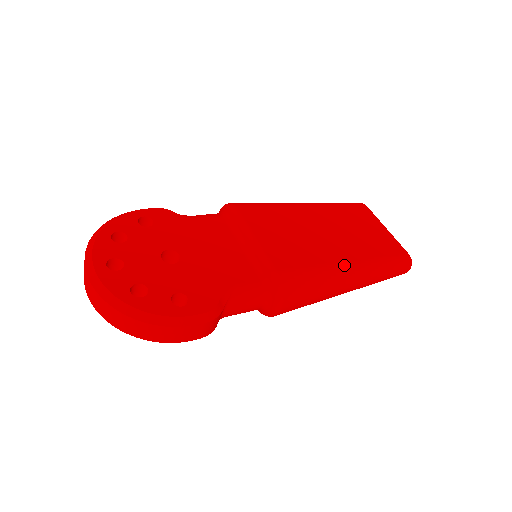
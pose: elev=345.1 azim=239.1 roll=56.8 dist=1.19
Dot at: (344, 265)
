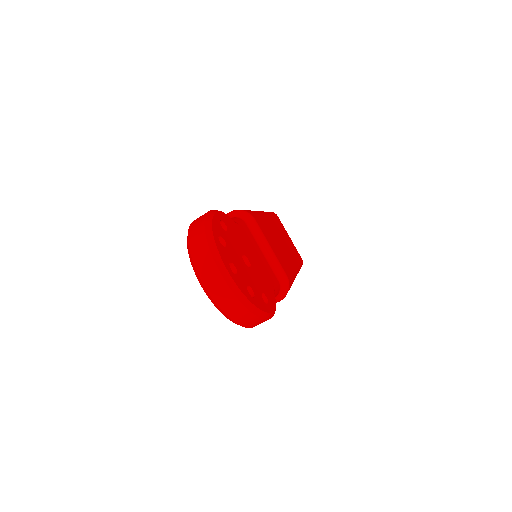
Dot at: occluded
